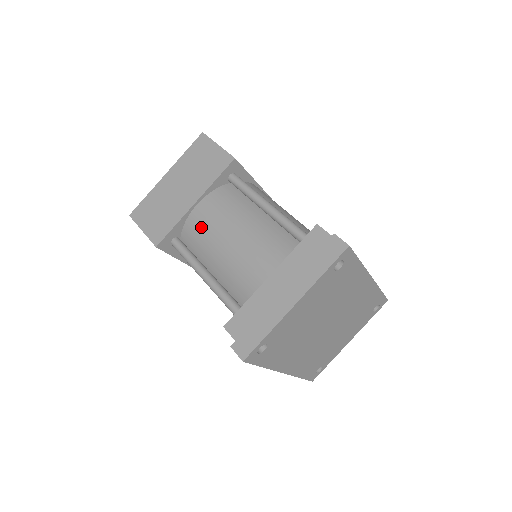
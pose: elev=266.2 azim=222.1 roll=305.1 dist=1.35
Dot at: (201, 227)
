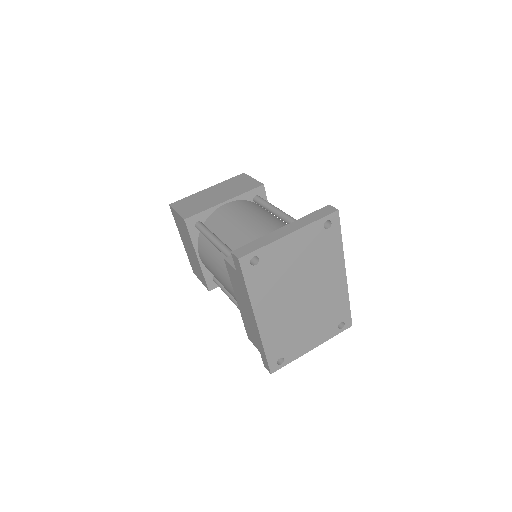
Dot at: (225, 214)
